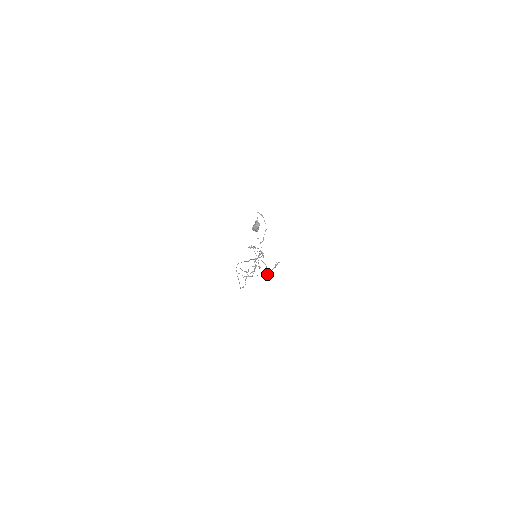
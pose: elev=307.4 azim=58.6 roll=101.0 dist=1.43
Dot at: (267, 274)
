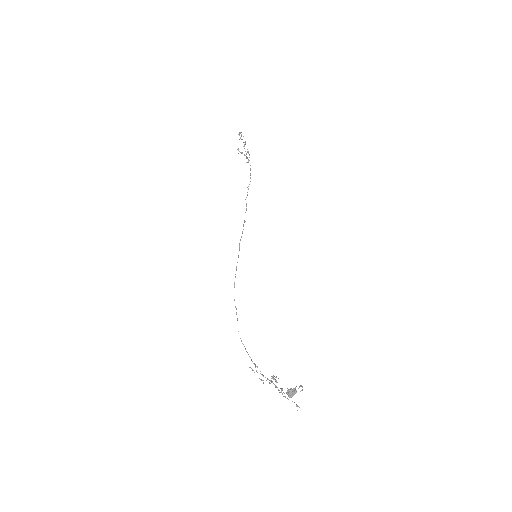
Dot at: (281, 391)
